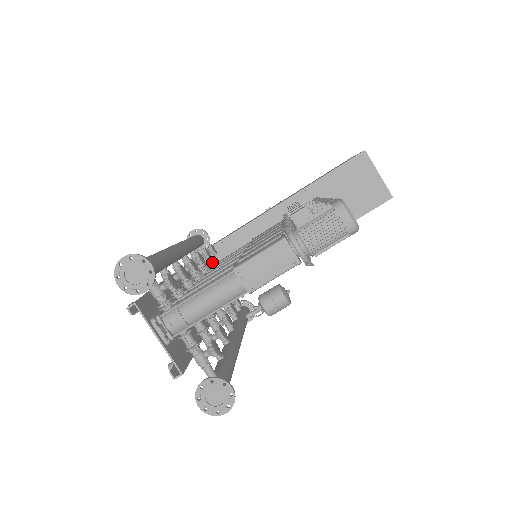
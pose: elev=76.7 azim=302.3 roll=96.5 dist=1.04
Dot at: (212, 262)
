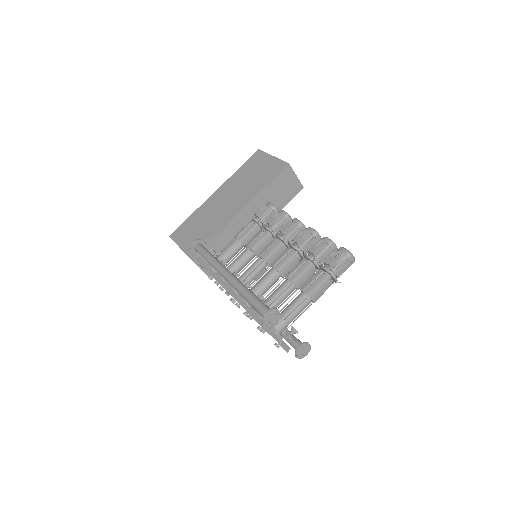
Dot at: occluded
